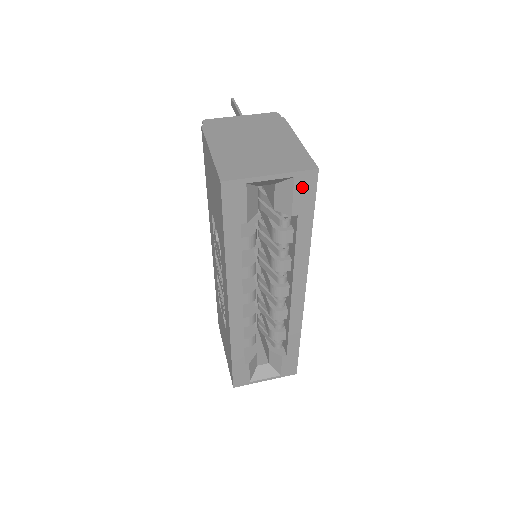
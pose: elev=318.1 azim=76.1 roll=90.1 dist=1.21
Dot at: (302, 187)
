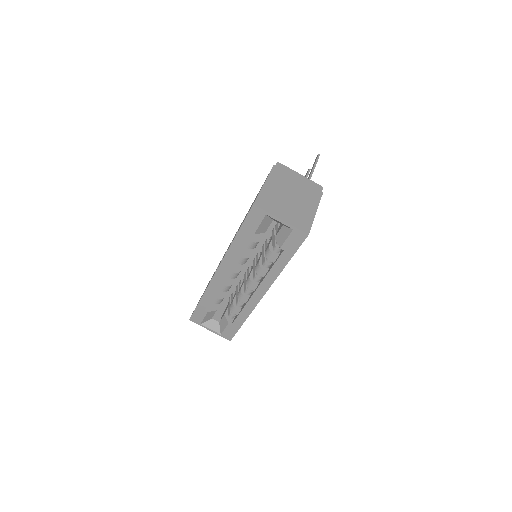
Dot at: (294, 237)
